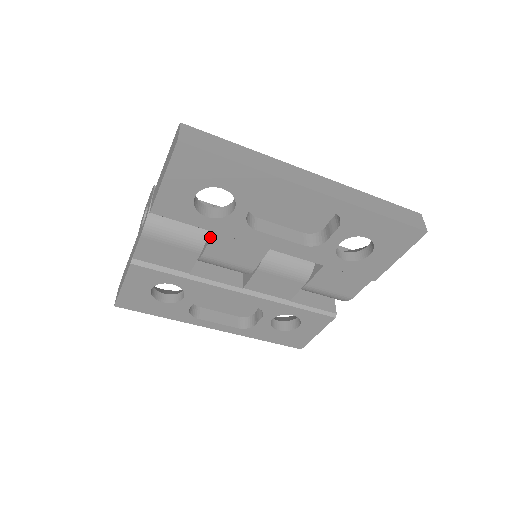
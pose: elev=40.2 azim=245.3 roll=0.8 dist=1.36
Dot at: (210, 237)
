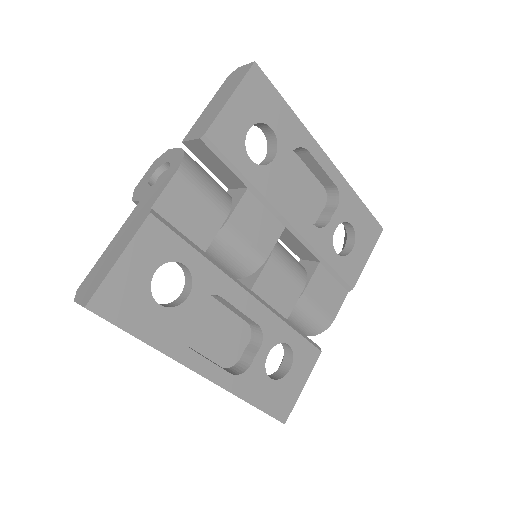
Dot at: (239, 198)
